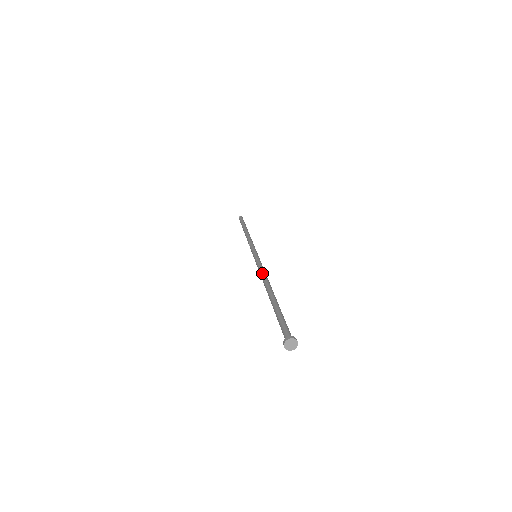
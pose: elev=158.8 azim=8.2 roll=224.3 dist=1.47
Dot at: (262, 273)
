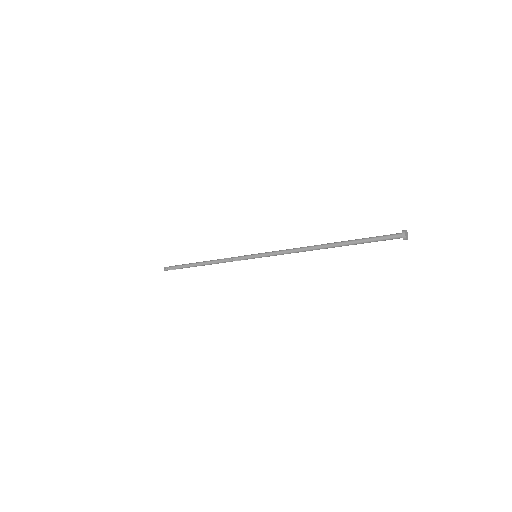
Dot at: (294, 249)
